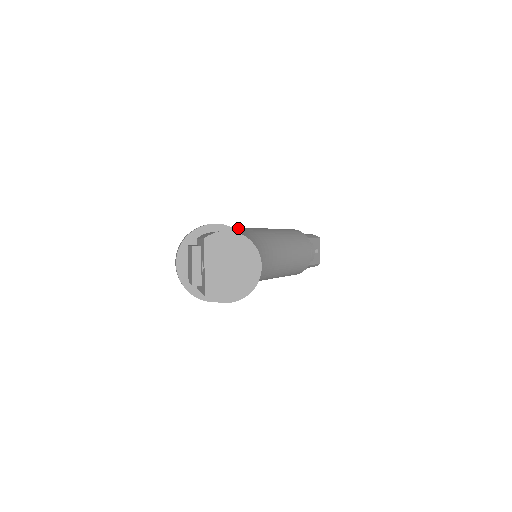
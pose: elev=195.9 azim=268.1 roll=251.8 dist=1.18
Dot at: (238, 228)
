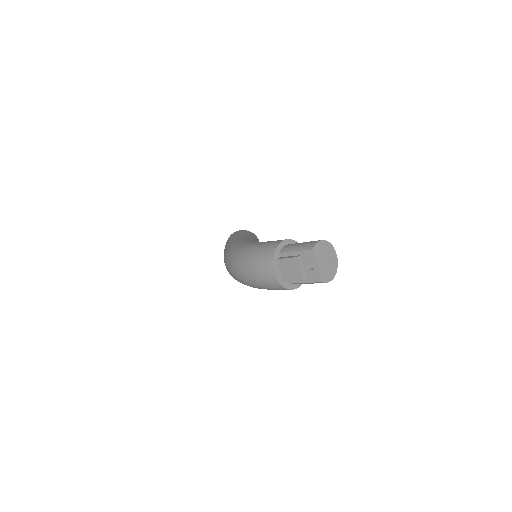
Dot at: (248, 240)
